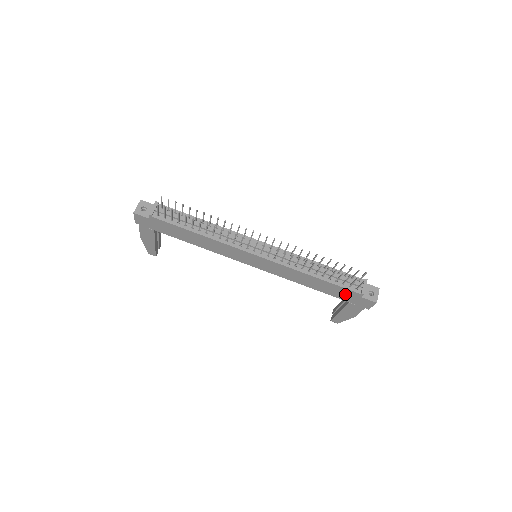
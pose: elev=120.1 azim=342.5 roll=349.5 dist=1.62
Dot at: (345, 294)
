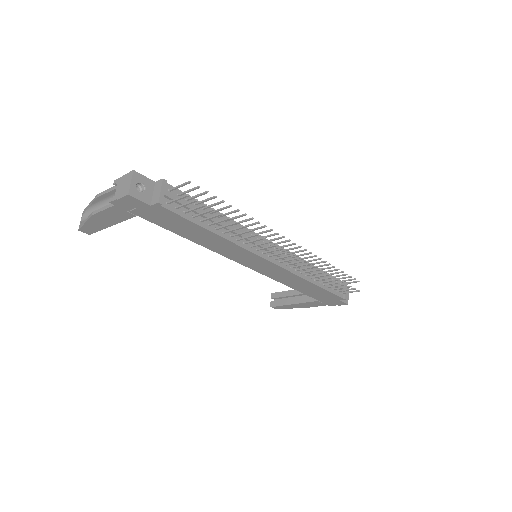
Dot at: (326, 297)
